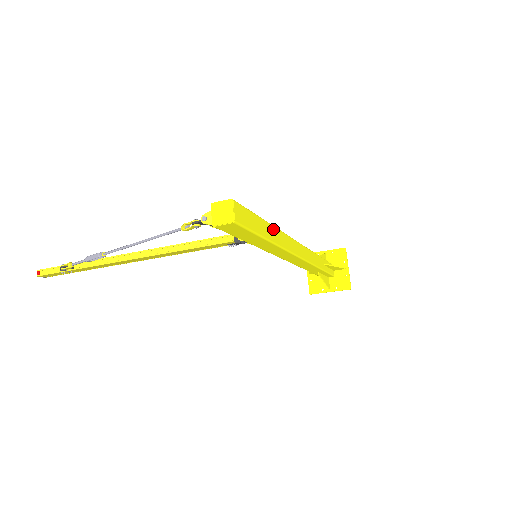
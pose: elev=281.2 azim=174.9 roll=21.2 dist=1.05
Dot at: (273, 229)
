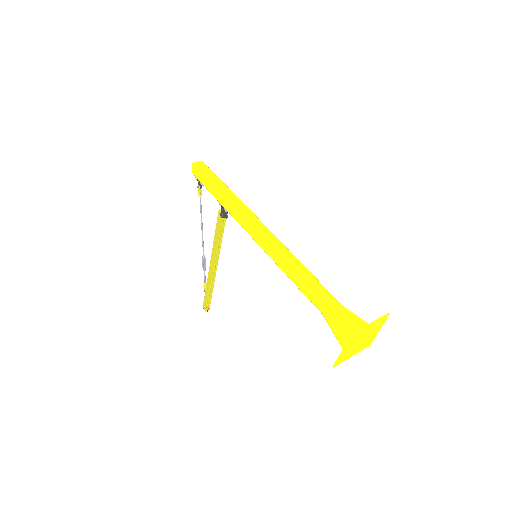
Dot at: (232, 194)
